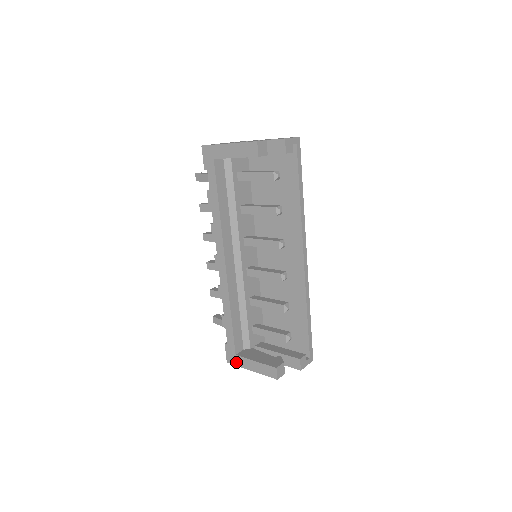
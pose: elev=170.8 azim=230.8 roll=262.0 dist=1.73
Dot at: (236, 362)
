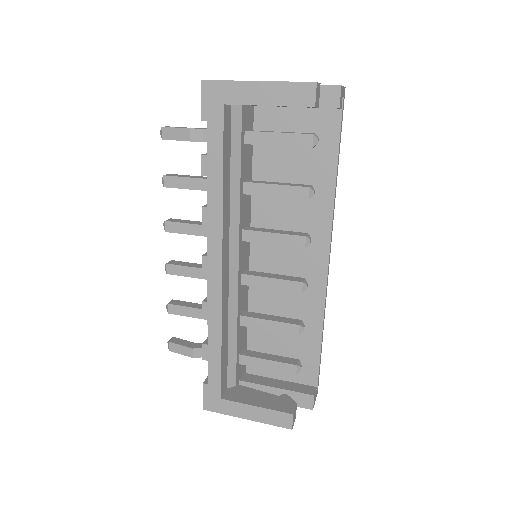
Dot at: (220, 408)
